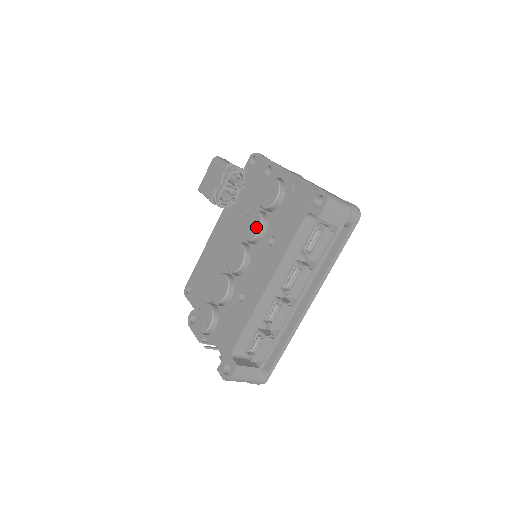
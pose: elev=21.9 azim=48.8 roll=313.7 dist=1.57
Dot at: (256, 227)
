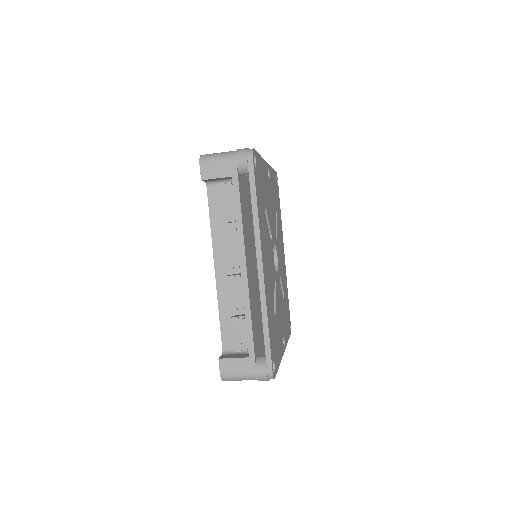
Dot at: occluded
